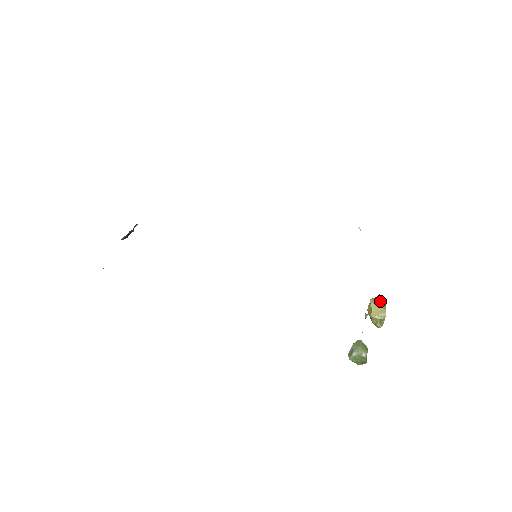
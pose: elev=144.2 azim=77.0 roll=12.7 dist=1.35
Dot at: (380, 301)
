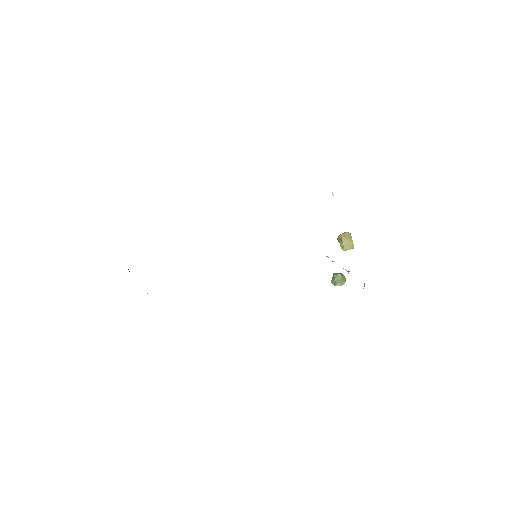
Dot at: (348, 236)
